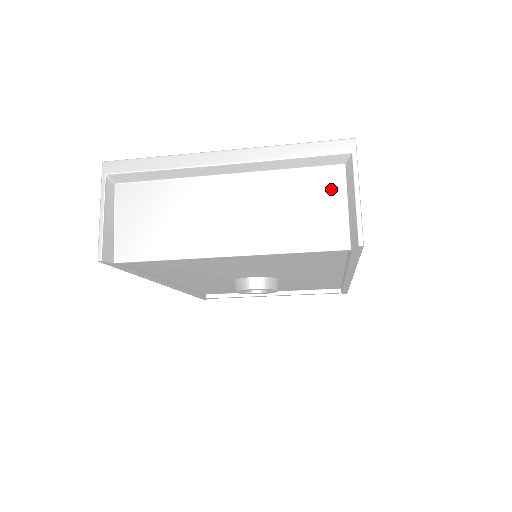
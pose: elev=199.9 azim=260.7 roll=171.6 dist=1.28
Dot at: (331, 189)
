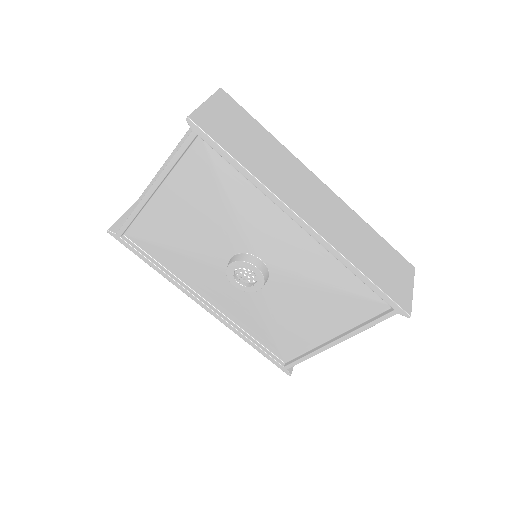
Dot at: occluded
